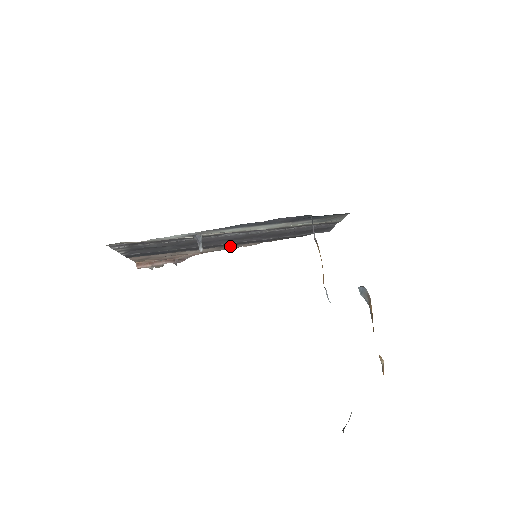
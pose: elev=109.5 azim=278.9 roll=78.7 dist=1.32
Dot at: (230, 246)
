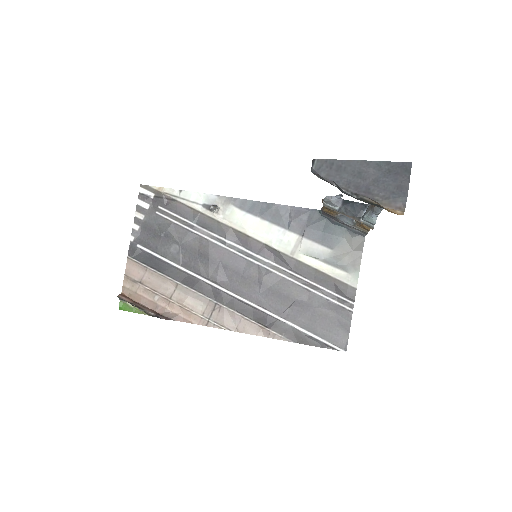
Dot at: (225, 312)
